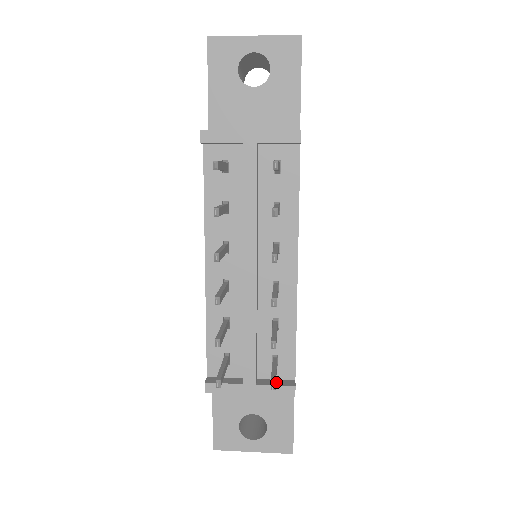
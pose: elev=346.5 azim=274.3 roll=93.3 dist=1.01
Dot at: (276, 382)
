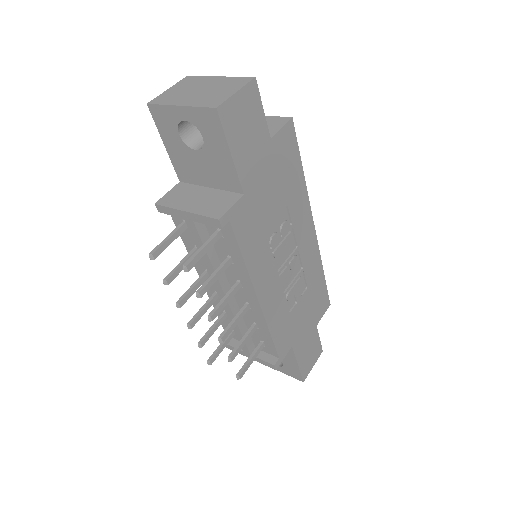
Dot at: (265, 356)
